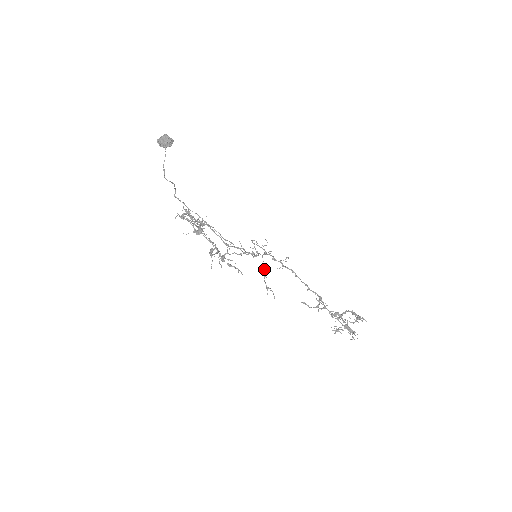
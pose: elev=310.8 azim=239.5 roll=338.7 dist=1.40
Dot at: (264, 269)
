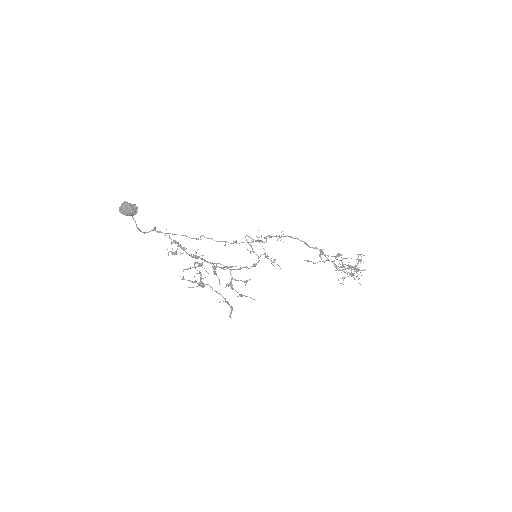
Dot at: (265, 255)
